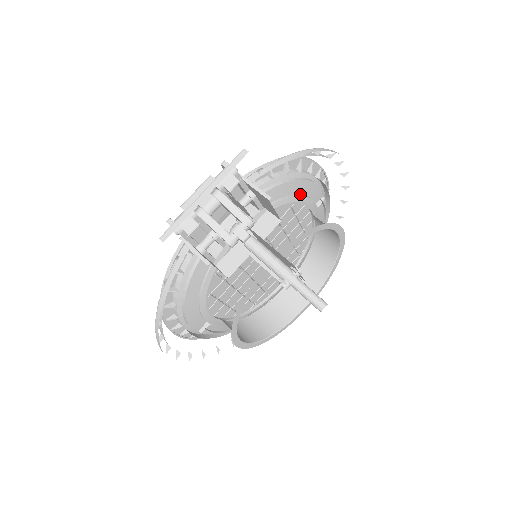
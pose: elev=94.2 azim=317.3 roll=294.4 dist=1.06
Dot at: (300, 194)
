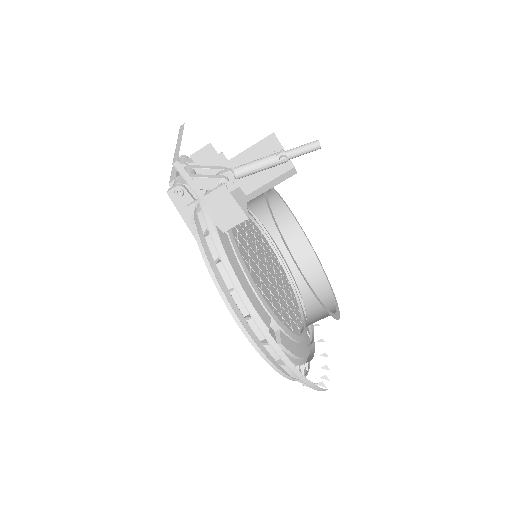
Dot at: occluded
